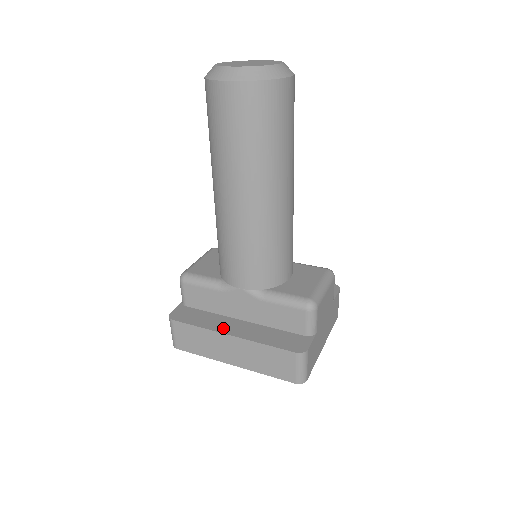
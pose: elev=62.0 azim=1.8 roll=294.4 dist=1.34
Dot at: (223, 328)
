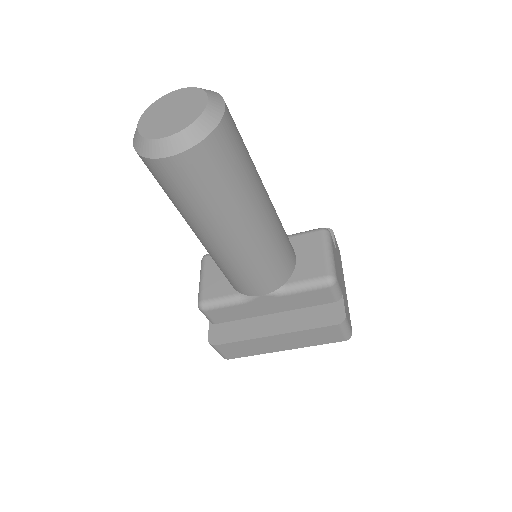
Dot at: (263, 331)
